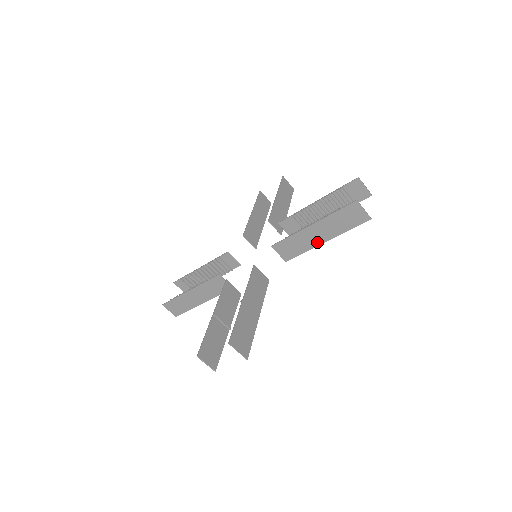
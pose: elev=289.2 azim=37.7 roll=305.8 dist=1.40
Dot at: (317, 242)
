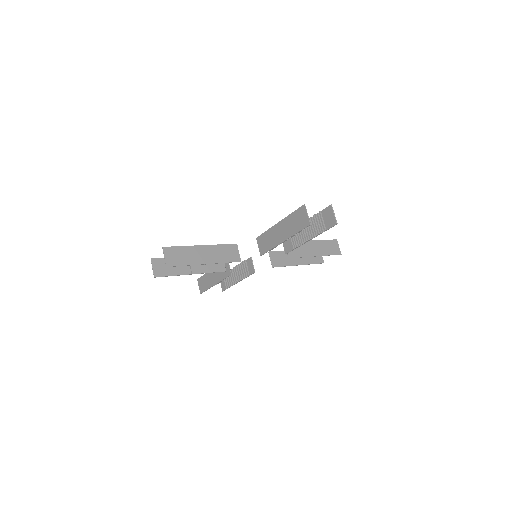
Dot at: (279, 240)
